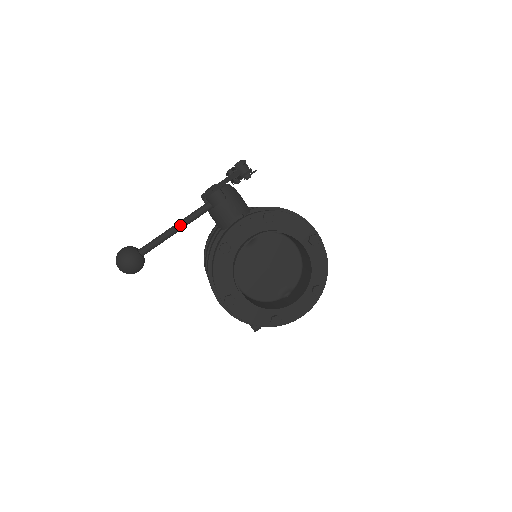
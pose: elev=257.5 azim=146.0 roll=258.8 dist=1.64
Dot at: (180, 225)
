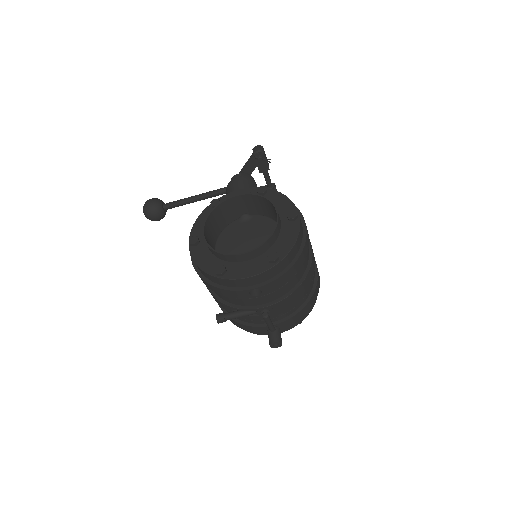
Dot at: (201, 194)
